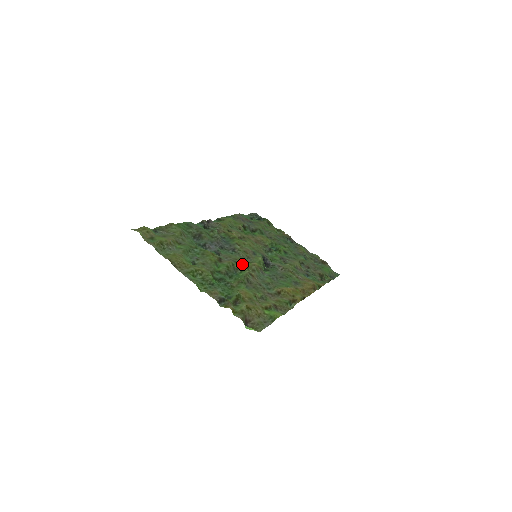
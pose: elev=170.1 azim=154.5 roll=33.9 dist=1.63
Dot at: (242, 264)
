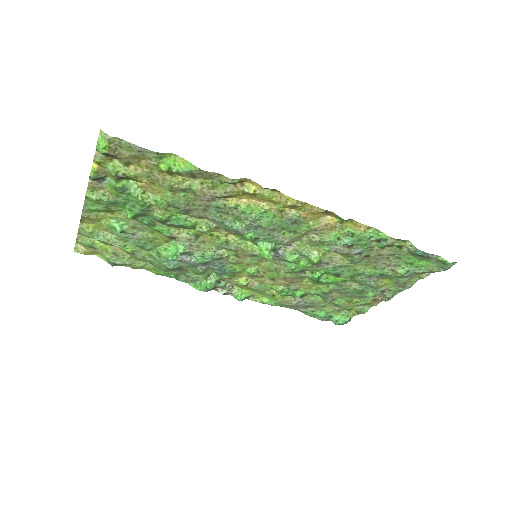
Dot at: (205, 234)
